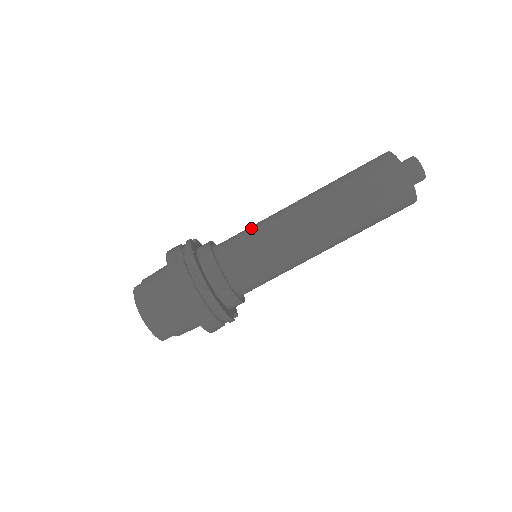
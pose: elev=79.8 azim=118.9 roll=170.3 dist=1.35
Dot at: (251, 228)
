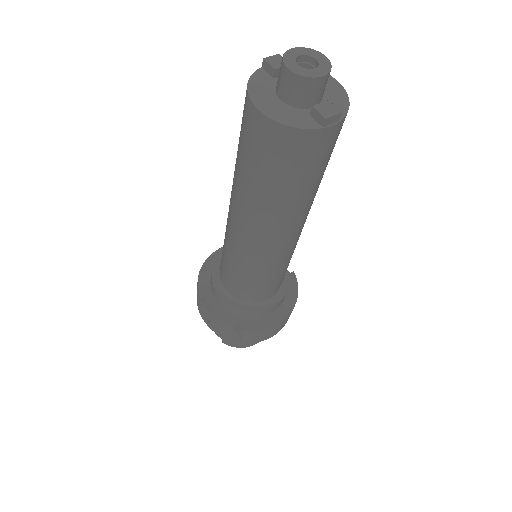
Dot at: (240, 274)
